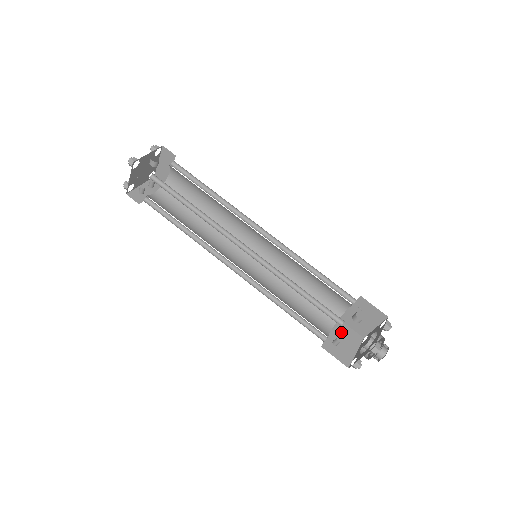
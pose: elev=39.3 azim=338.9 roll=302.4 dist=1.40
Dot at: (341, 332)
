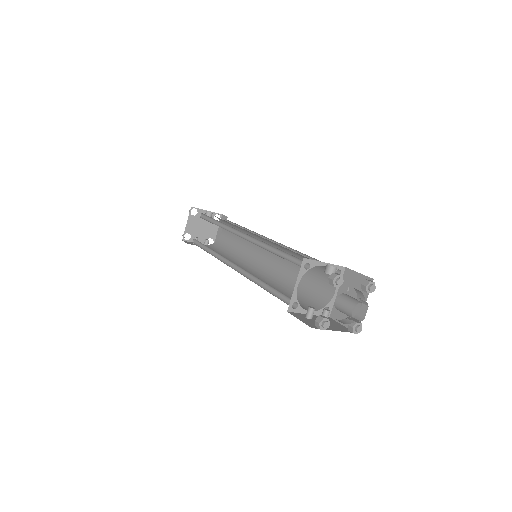
Dot at: (322, 314)
